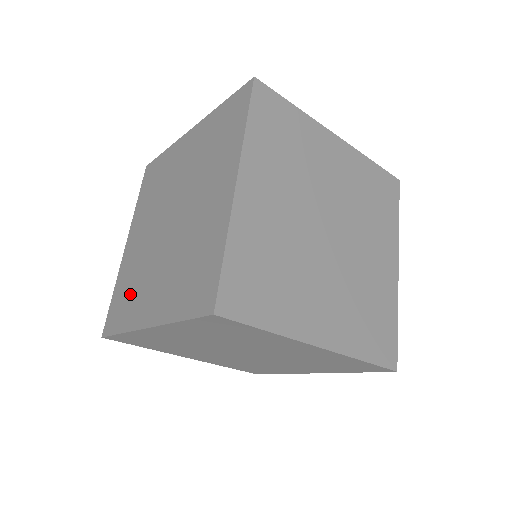
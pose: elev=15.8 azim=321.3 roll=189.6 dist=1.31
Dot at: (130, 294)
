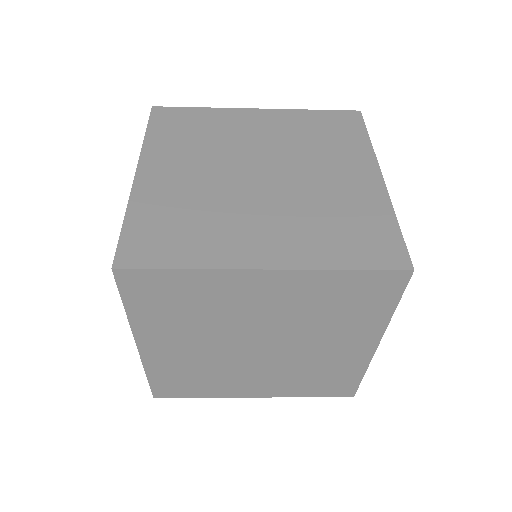
Dot at: (190, 228)
